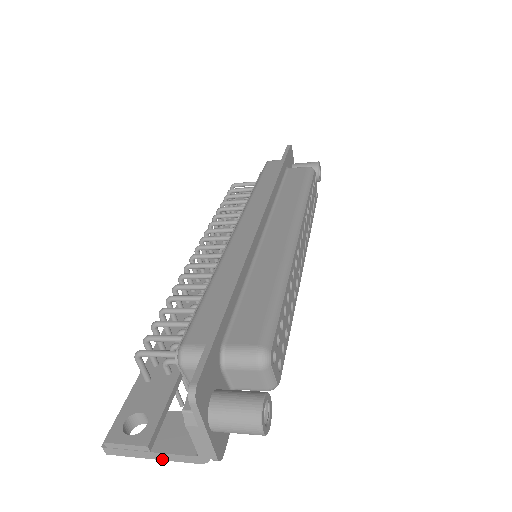
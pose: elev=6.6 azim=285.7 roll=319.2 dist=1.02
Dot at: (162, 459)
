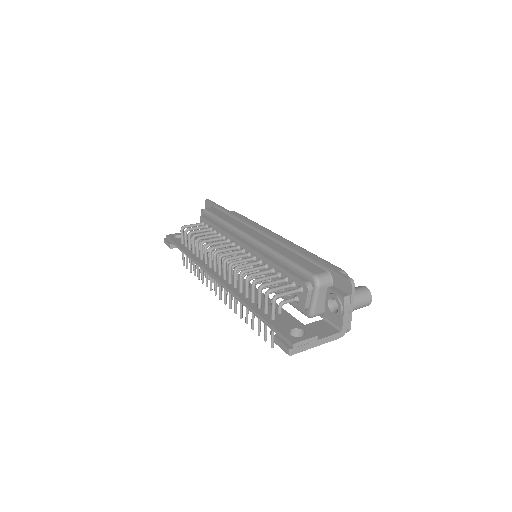
Dot at: occluded
